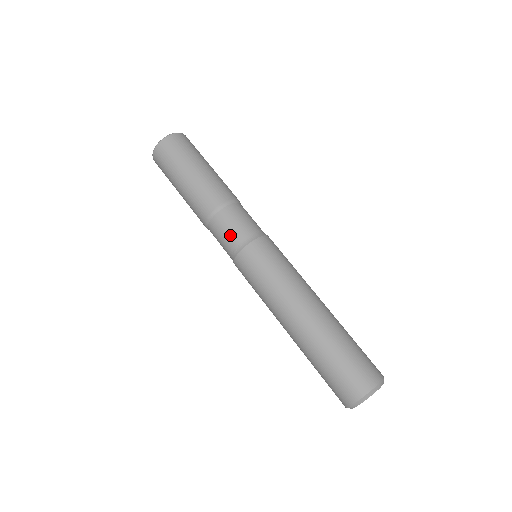
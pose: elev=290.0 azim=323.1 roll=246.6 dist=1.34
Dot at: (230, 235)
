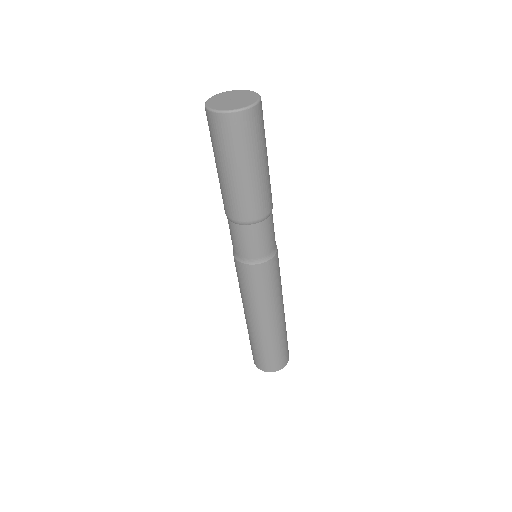
Dot at: (248, 248)
